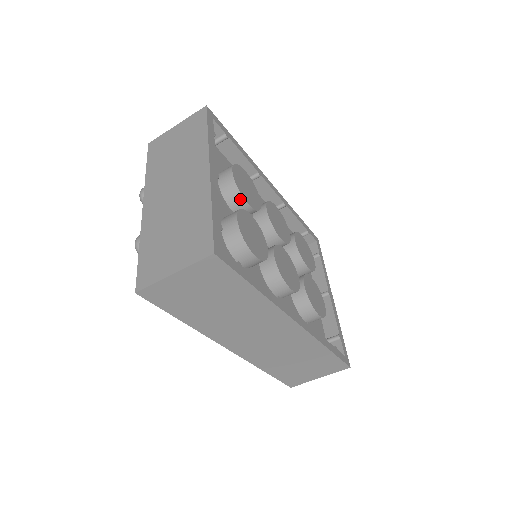
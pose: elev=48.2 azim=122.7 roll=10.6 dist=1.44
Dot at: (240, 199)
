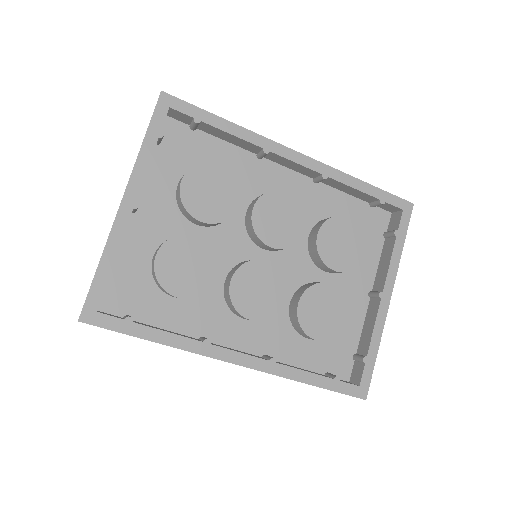
Dot at: (189, 215)
